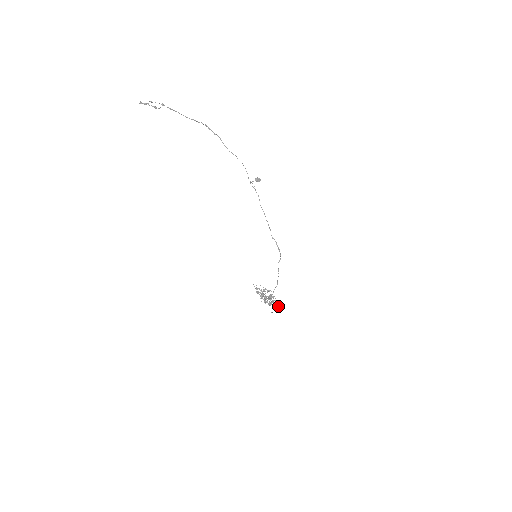
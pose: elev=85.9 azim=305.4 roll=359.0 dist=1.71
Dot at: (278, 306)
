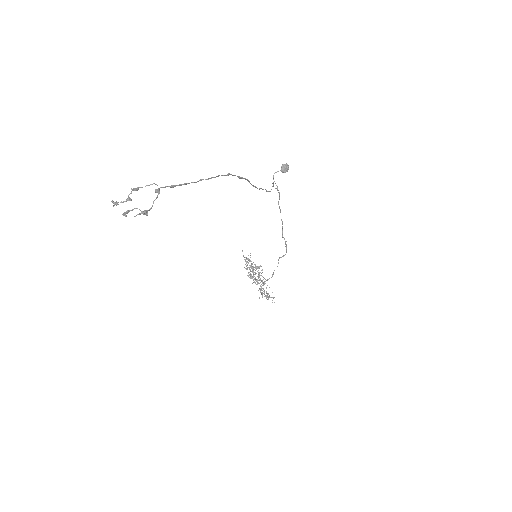
Dot at: (267, 293)
